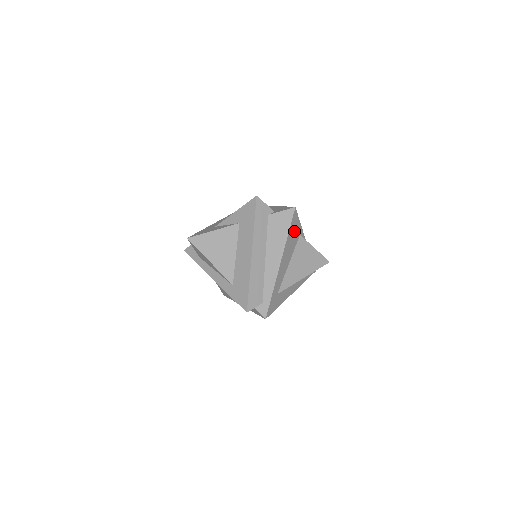
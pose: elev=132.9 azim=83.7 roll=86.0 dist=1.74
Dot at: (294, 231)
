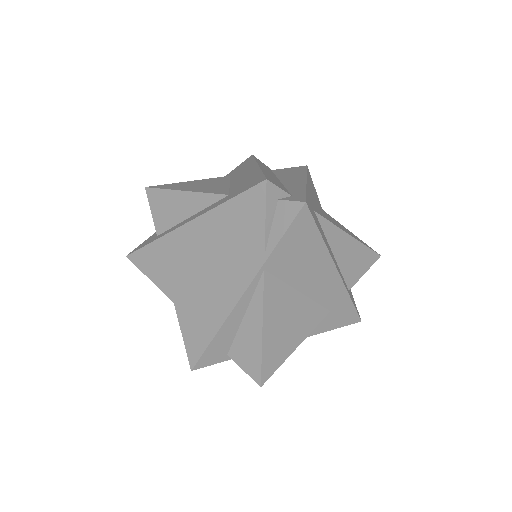
Dot at: (313, 188)
